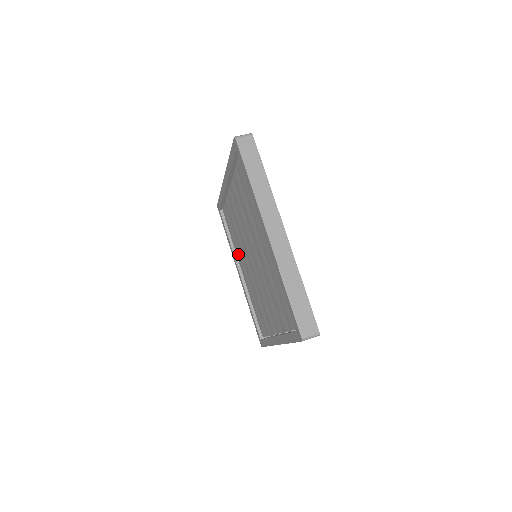
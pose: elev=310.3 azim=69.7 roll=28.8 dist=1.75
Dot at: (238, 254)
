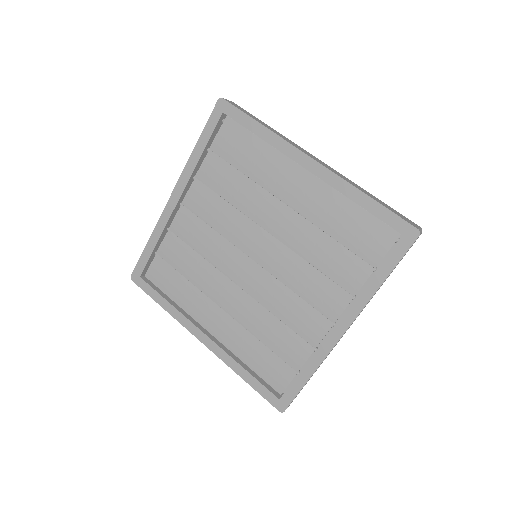
Dot at: (197, 308)
